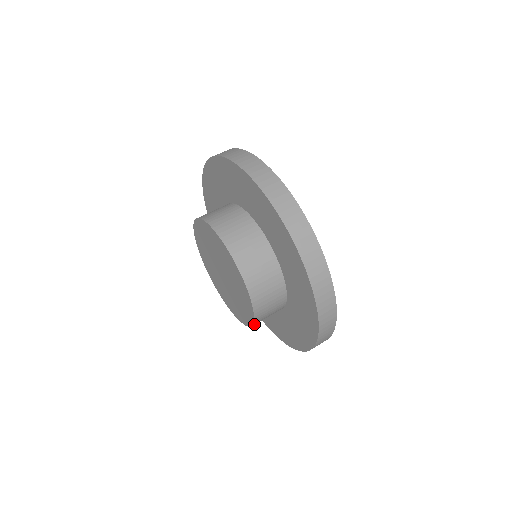
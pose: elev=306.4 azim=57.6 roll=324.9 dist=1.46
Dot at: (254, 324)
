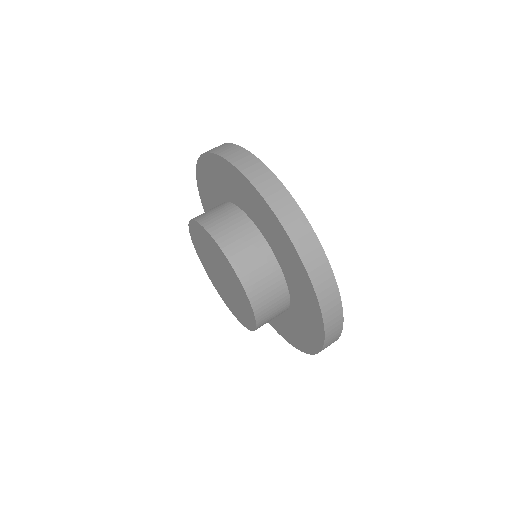
Dot at: (257, 328)
